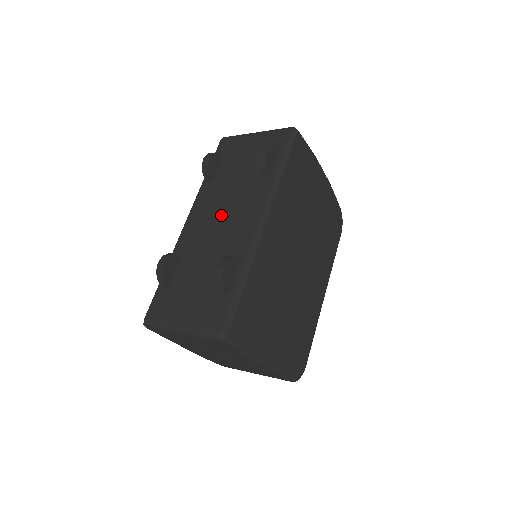
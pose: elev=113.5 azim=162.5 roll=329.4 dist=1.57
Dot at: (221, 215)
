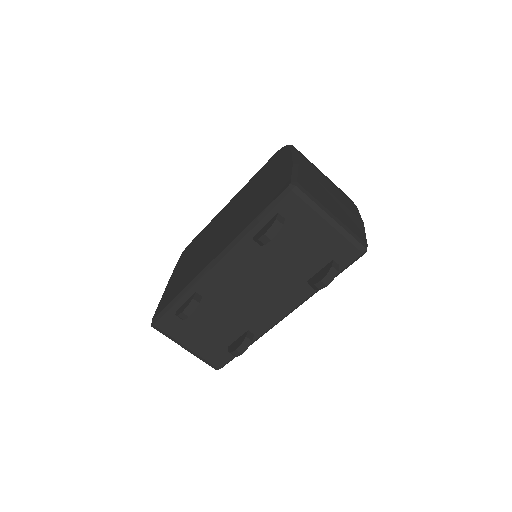
Dot at: (253, 287)
